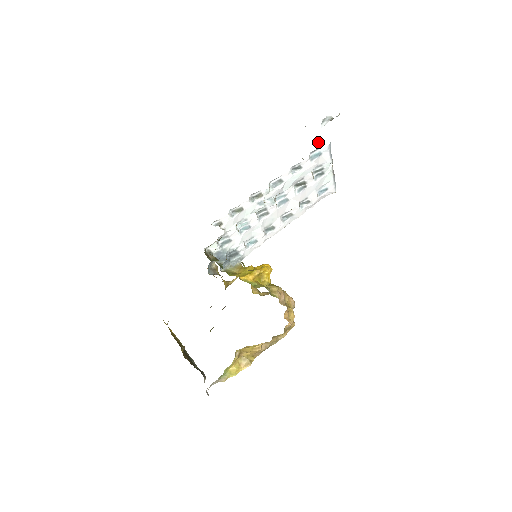
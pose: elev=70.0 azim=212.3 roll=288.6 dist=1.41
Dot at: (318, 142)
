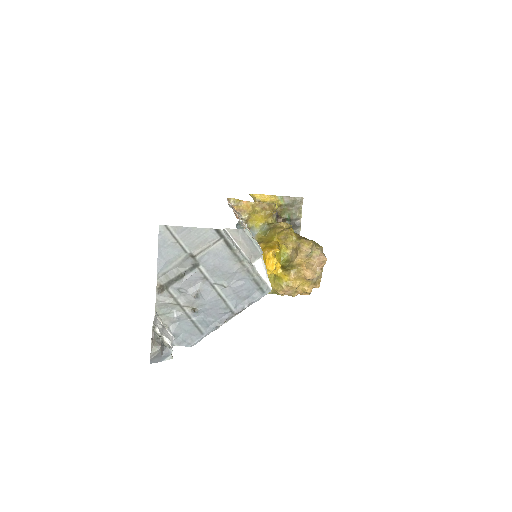
Dot at: (193, 312)
